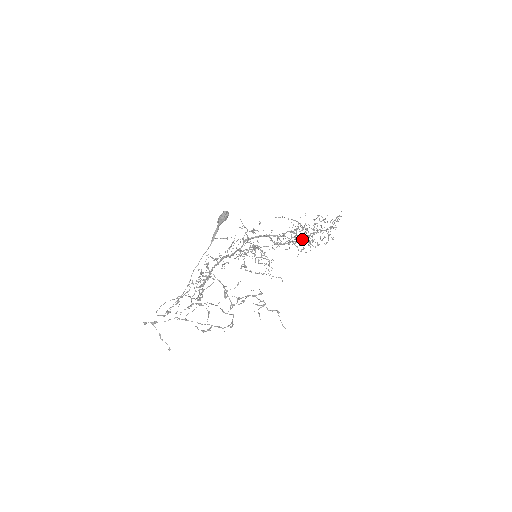
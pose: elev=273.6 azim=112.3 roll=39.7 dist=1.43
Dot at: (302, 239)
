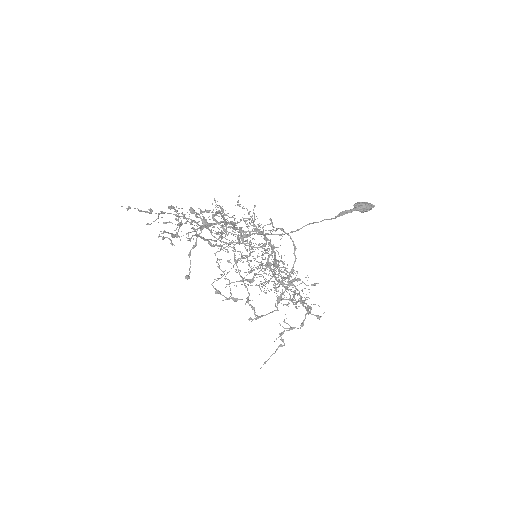
Dot at: (279, 281)
